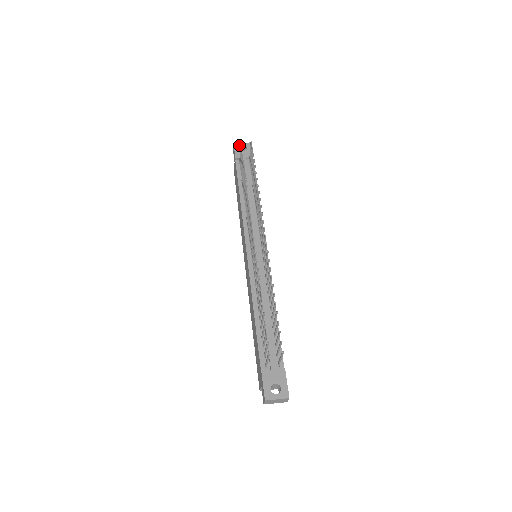
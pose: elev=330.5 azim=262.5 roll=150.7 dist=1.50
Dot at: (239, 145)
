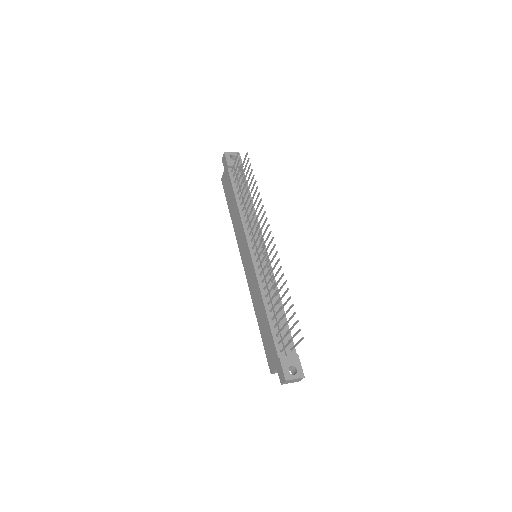
Dot at: (229, 154)
